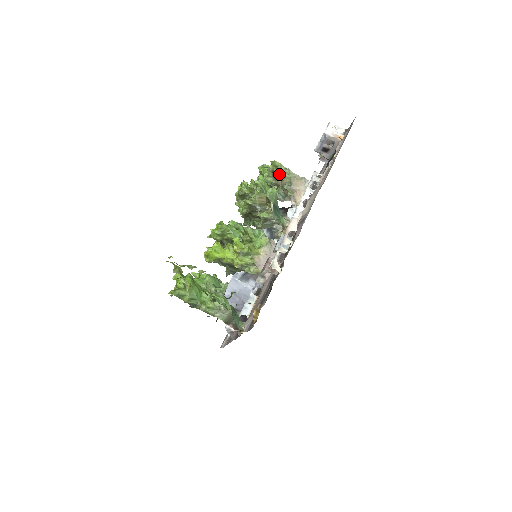
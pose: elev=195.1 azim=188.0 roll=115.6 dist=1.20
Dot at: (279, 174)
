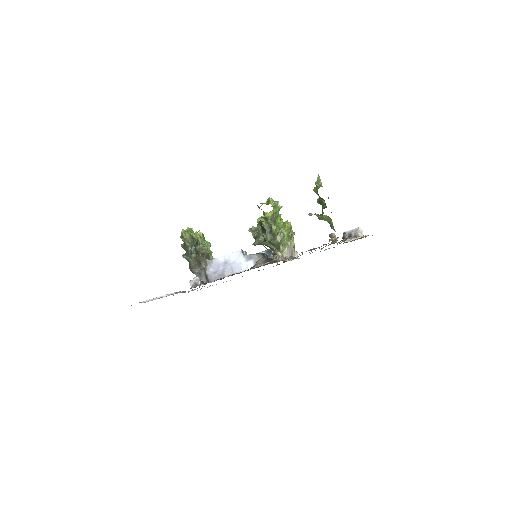
Dot at: occluded
